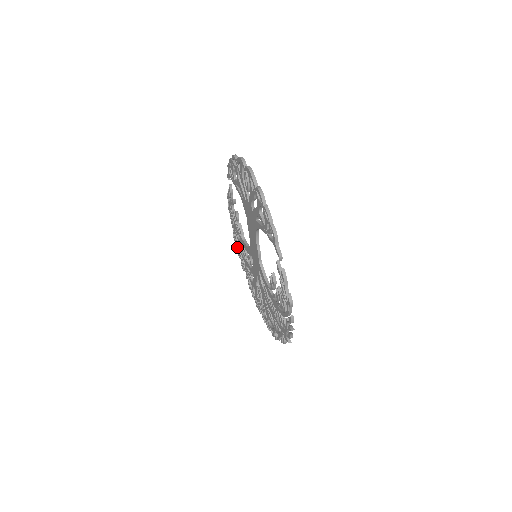
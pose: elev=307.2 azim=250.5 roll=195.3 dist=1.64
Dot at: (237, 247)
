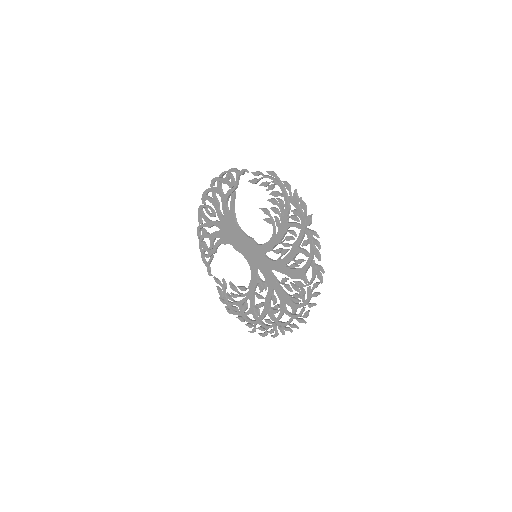
Dot at: (257, 328)
